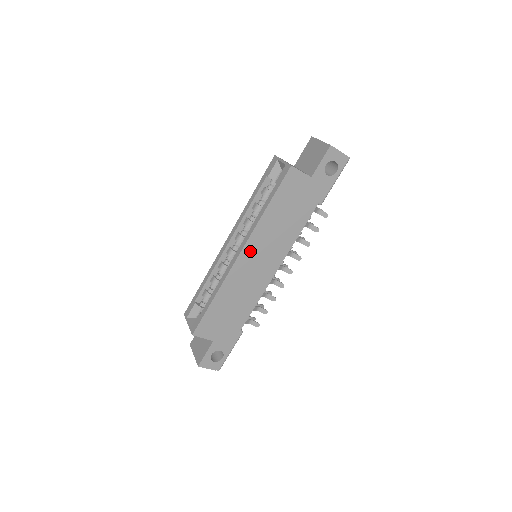
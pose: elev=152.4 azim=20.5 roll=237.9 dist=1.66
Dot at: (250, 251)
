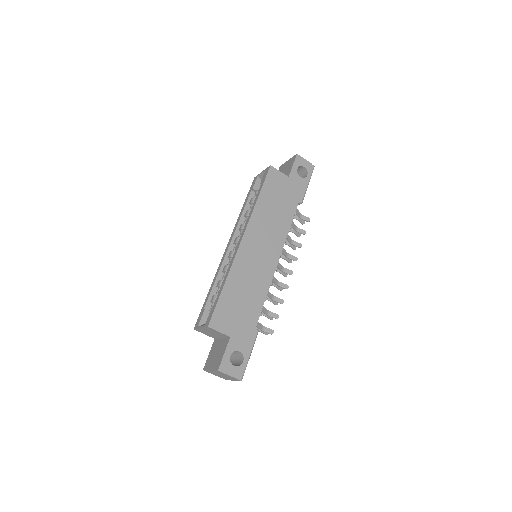
Dot at: (251, 237)
